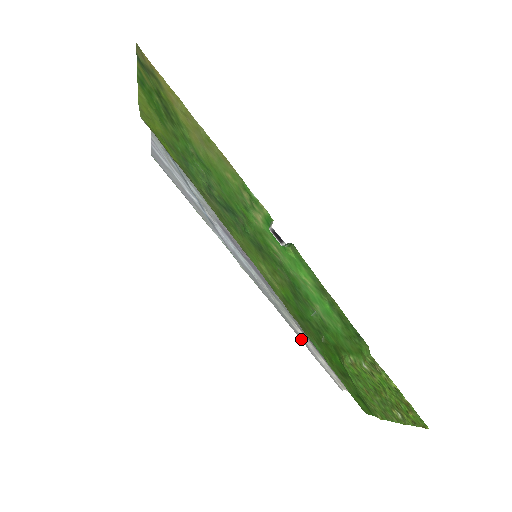
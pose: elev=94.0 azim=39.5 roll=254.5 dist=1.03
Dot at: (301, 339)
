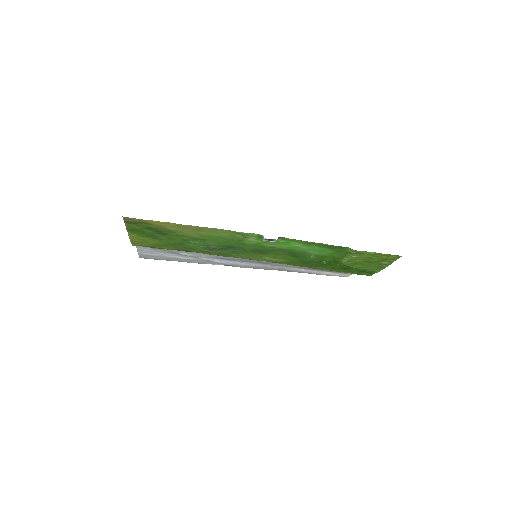
Dot at: occluded
